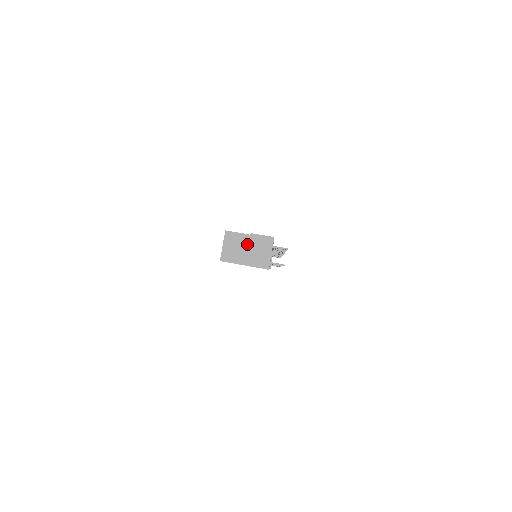
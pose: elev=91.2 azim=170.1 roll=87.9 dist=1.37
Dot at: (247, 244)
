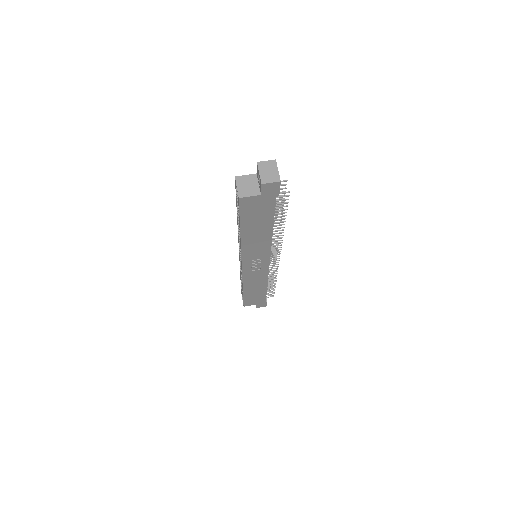
Dot at: (255, 180)
